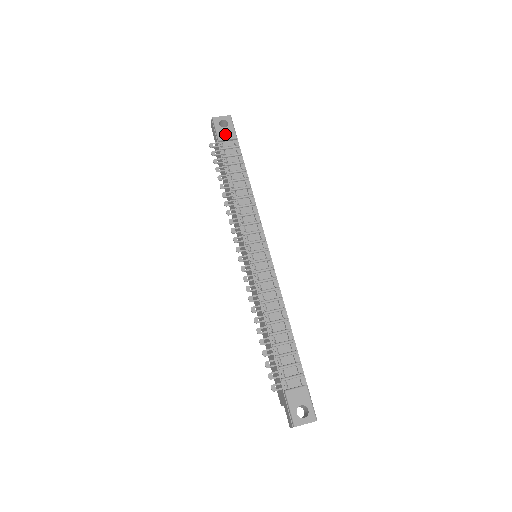
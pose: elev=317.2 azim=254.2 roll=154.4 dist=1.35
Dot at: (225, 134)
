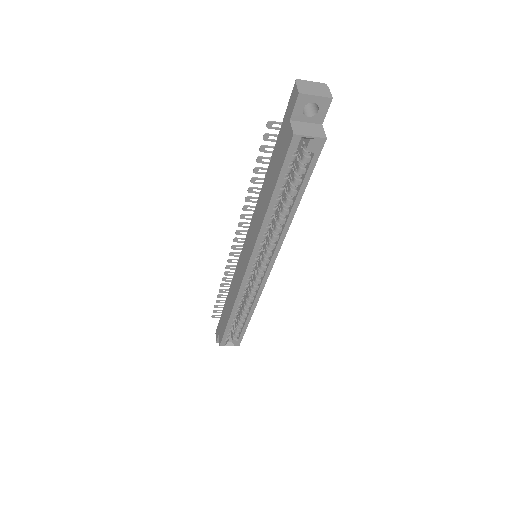
Dot at: occluded
